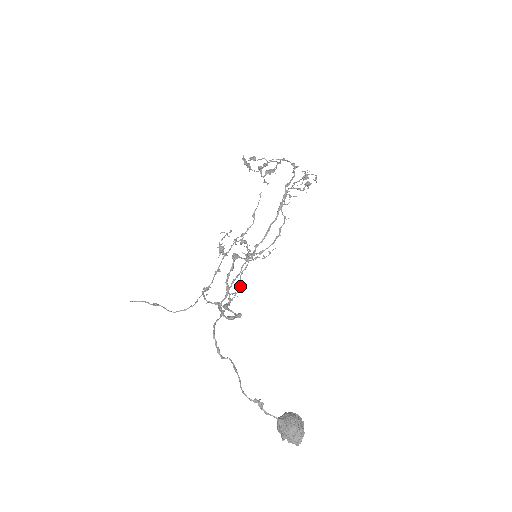
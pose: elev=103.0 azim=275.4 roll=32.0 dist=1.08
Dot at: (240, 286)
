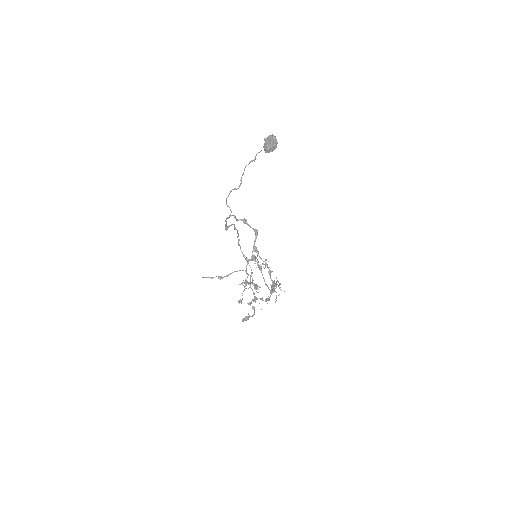
Dot at: occluded
